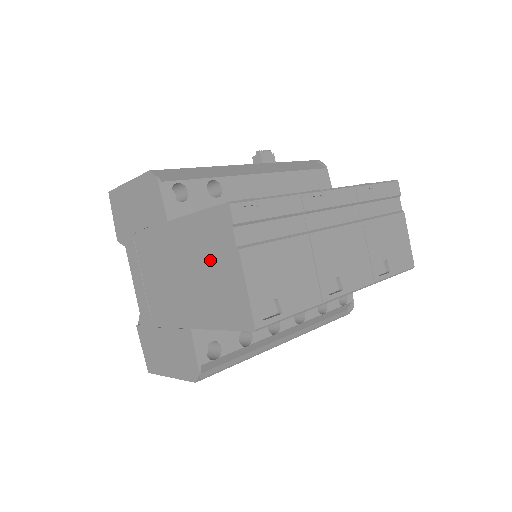
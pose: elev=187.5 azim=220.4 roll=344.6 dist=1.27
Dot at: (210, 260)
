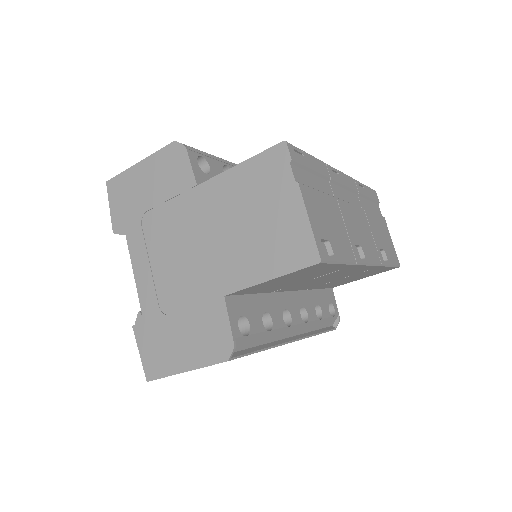
Dot at: (257, 207)
